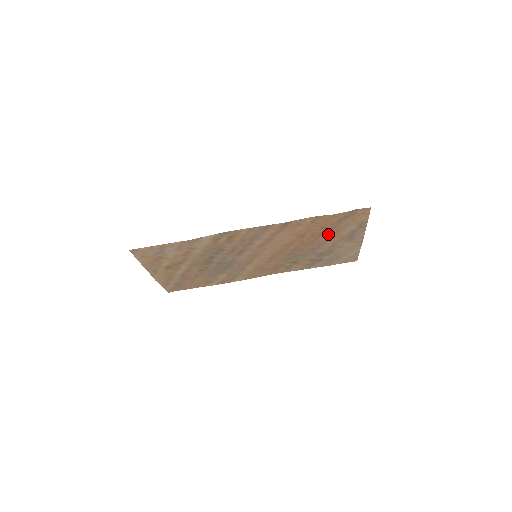
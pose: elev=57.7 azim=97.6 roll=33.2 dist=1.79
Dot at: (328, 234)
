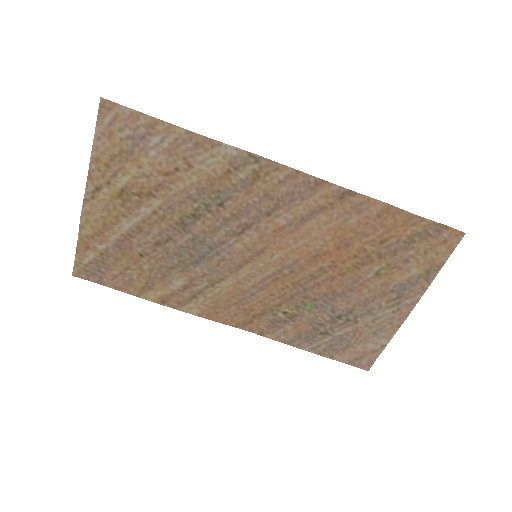
Dot at: (376, 268)
